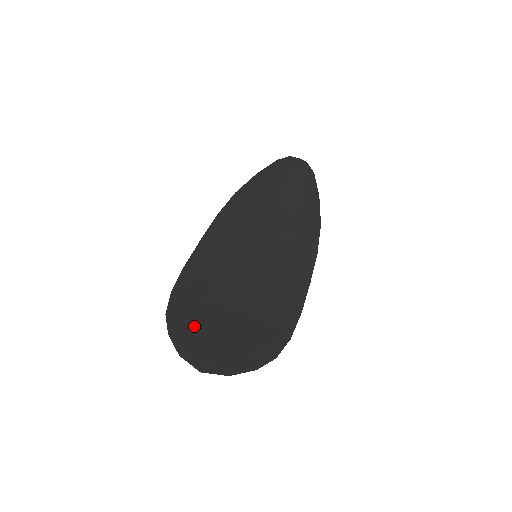
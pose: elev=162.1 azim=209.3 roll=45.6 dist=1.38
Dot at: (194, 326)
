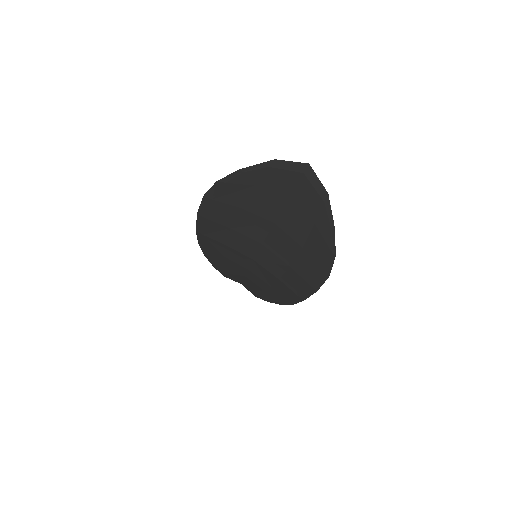
Dot at: (260, 186)
